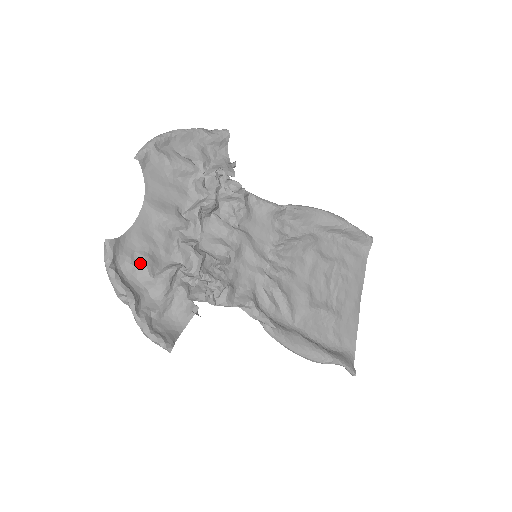
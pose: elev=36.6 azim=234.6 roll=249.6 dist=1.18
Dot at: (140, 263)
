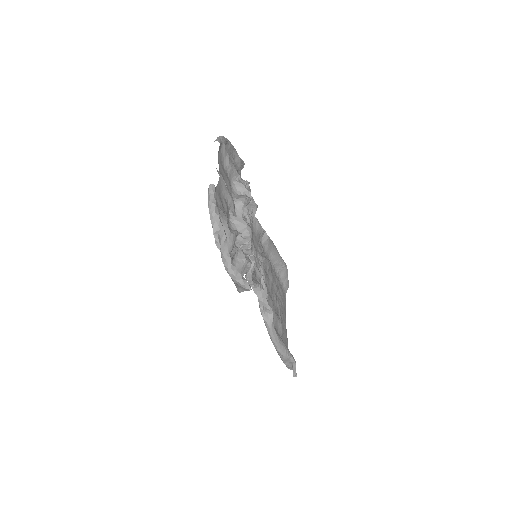
Dot at: (223, 216)
